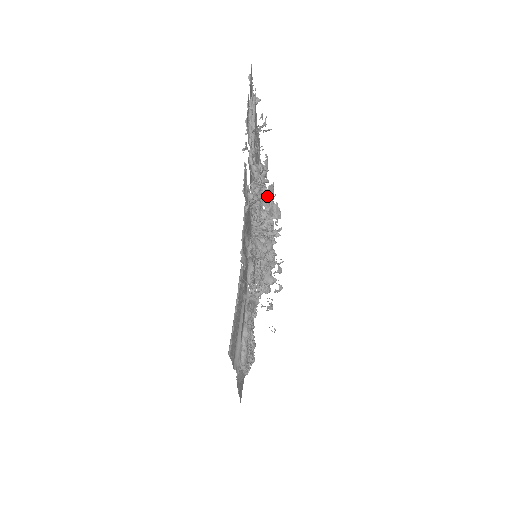
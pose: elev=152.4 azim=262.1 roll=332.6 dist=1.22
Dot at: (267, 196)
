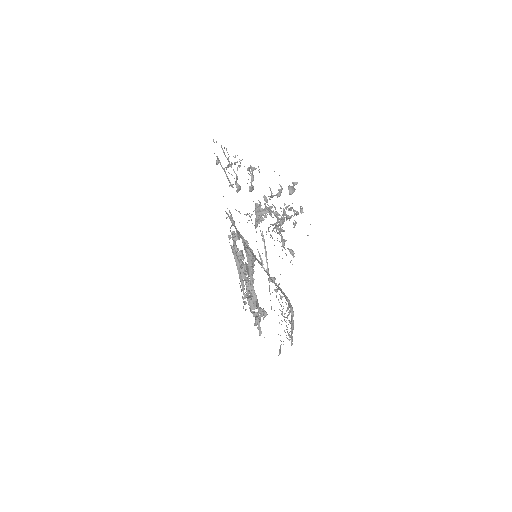
Dot at: (237, 239)
